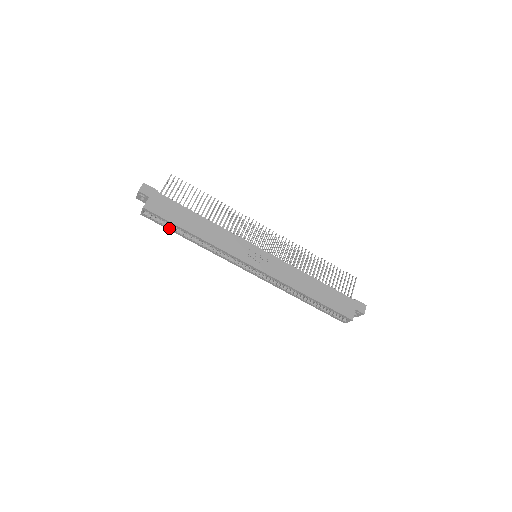
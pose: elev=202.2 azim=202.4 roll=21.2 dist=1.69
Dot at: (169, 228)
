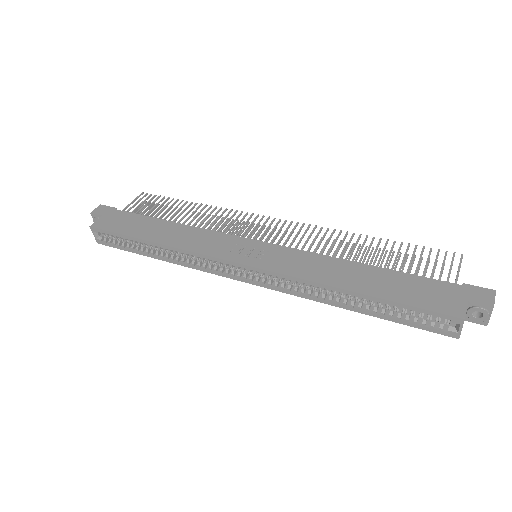
Dot at: (129, 249)
